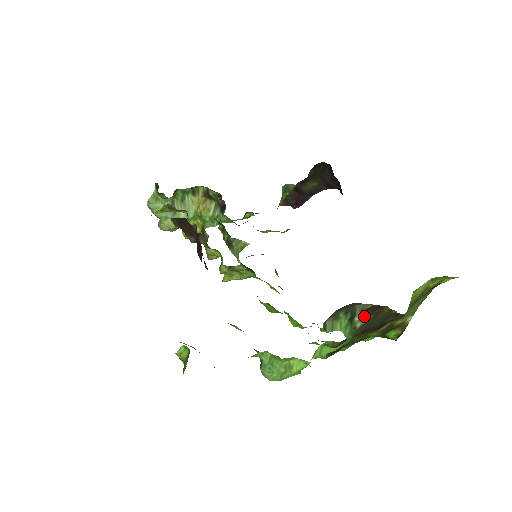
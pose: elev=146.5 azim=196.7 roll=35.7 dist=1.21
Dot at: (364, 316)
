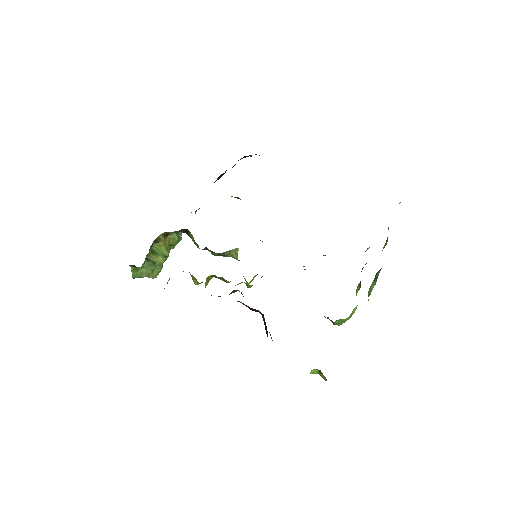
Dot at: (380, 270)
